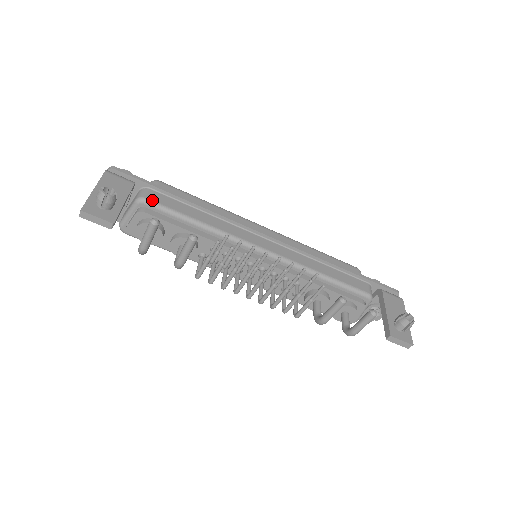
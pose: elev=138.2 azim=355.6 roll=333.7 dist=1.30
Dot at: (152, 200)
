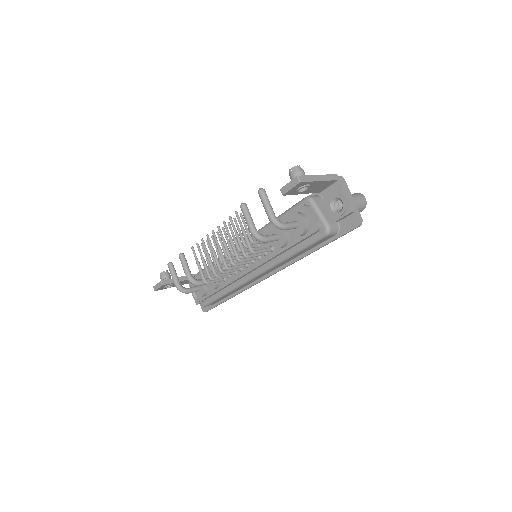
Dot at: occluded
